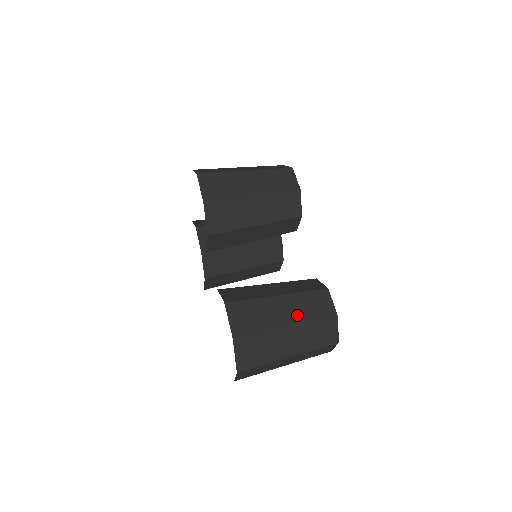
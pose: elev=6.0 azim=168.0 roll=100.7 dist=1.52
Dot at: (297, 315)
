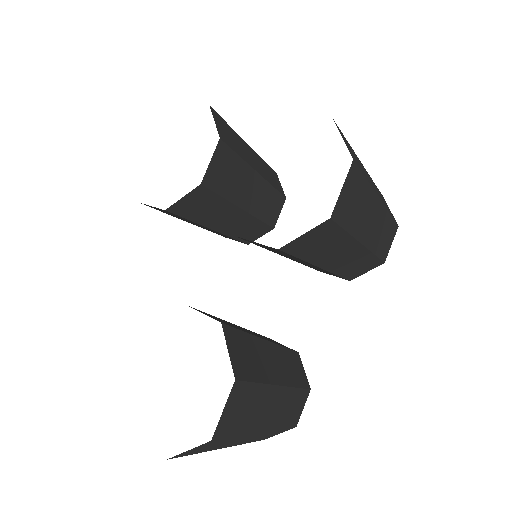
Dot at: (275, 418)
